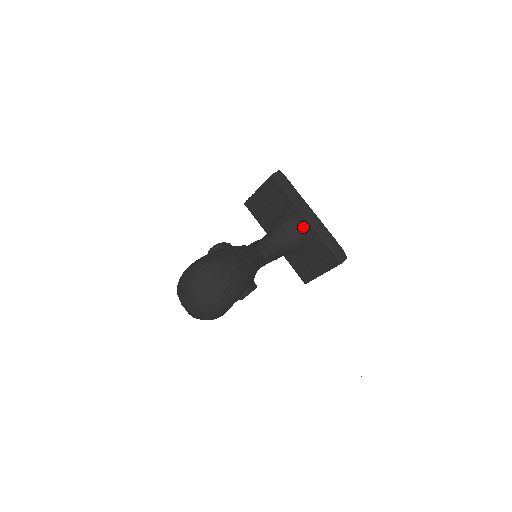
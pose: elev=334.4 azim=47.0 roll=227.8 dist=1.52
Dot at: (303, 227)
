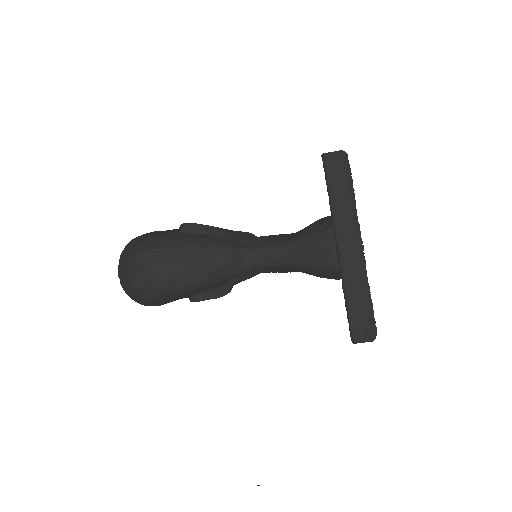
Dot at: (333, 257)
